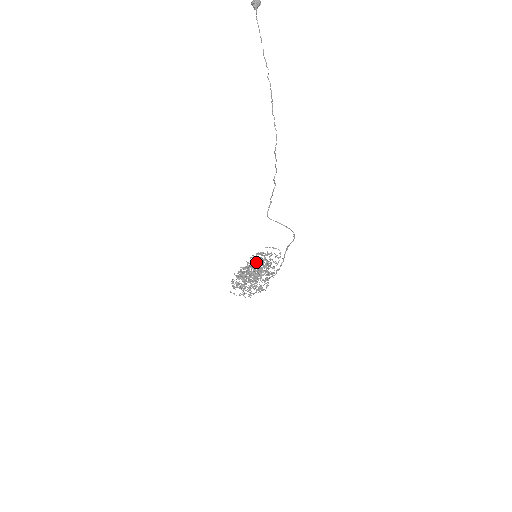
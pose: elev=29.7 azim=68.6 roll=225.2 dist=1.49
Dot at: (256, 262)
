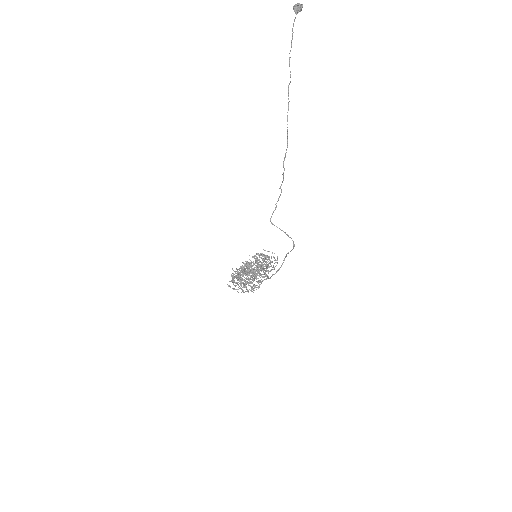
Dot at: (253, 262)
